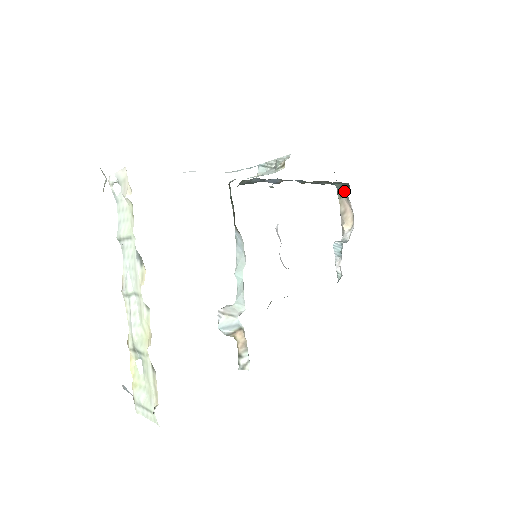
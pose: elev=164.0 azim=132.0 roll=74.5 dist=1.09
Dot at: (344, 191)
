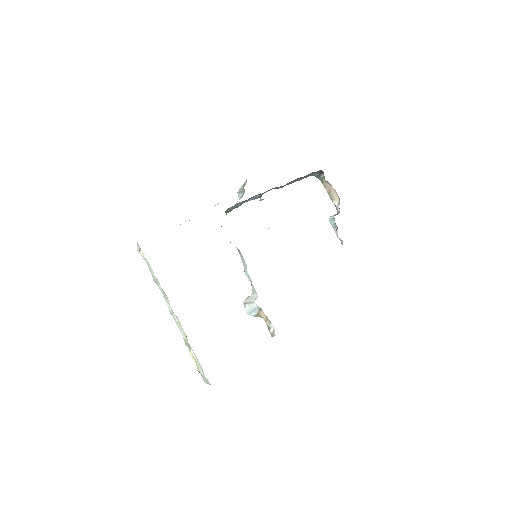
Dot at: (322, 176)
